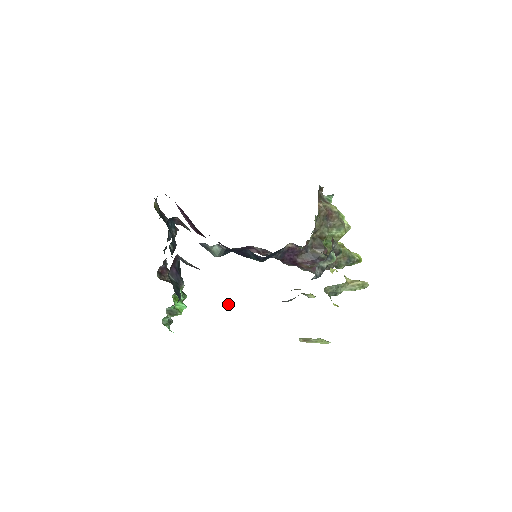
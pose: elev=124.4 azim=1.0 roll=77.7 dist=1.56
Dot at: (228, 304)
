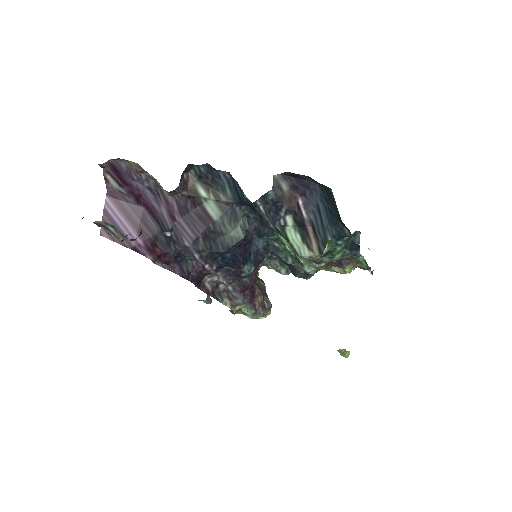
Dot at: (347, 241)
